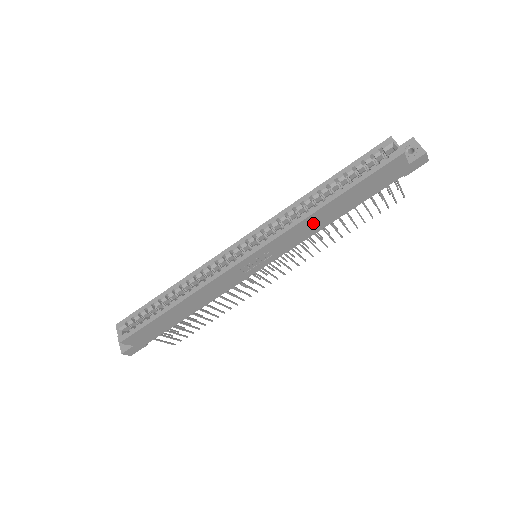
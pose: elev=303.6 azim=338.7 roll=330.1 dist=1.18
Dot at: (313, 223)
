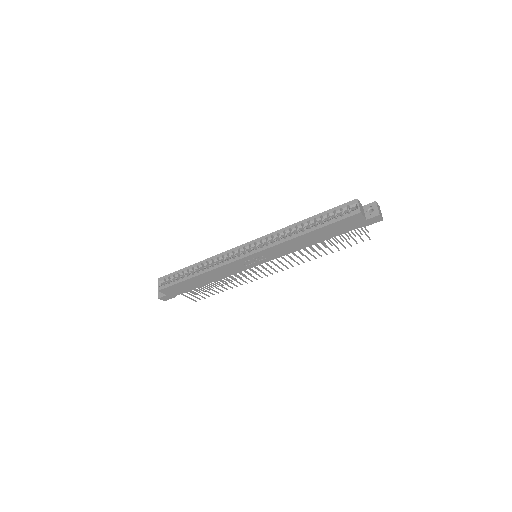
Dot at: (295, 244)
